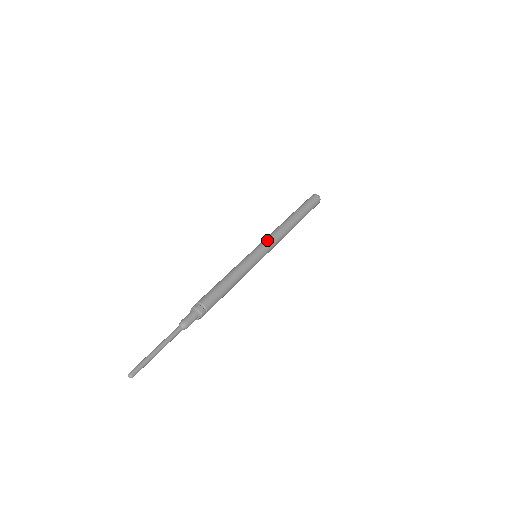
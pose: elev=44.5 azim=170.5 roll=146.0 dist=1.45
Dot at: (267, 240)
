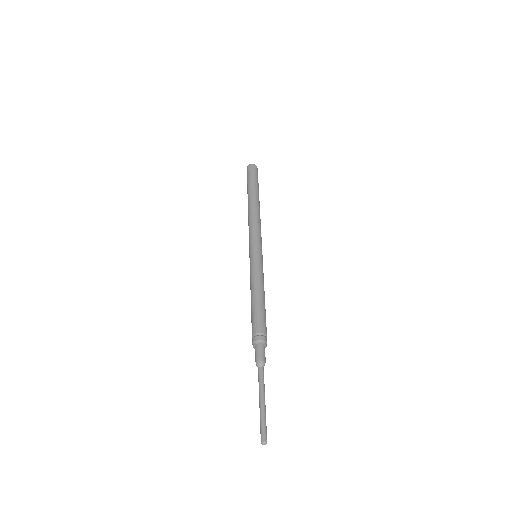
Dot at: (252, 236)
